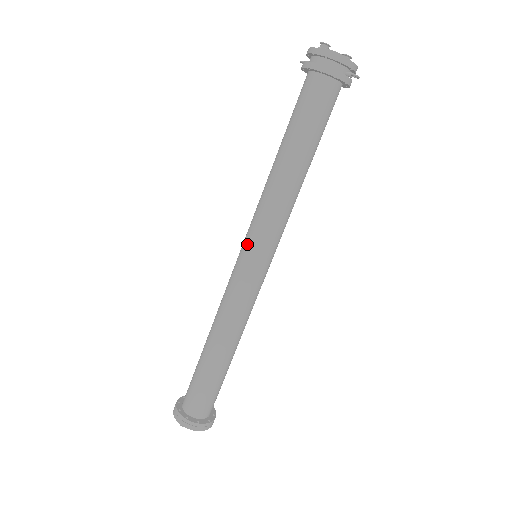
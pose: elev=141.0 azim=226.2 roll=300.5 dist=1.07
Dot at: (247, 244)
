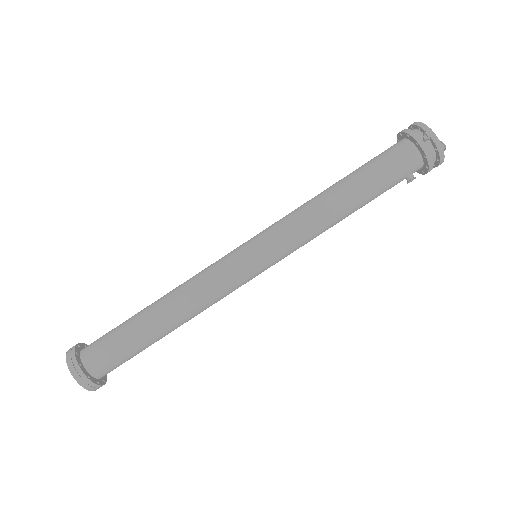
Dot at: occluded
